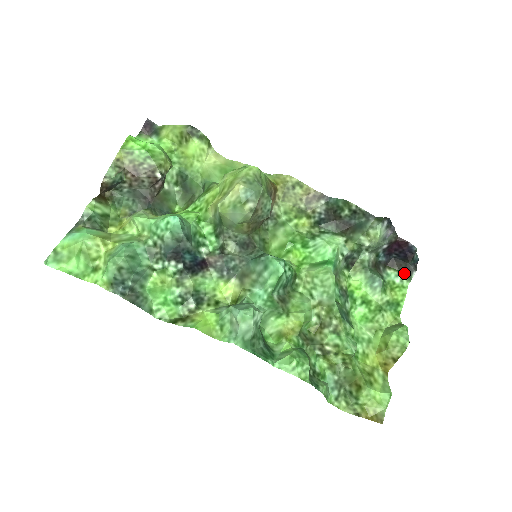
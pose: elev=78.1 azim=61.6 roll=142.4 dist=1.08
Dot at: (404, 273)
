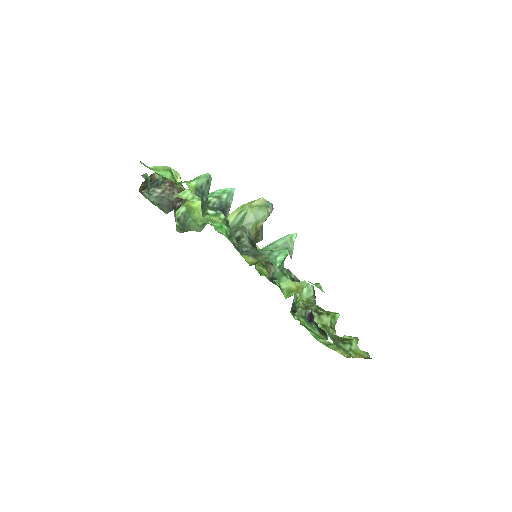
Dot at: (322, 335)
